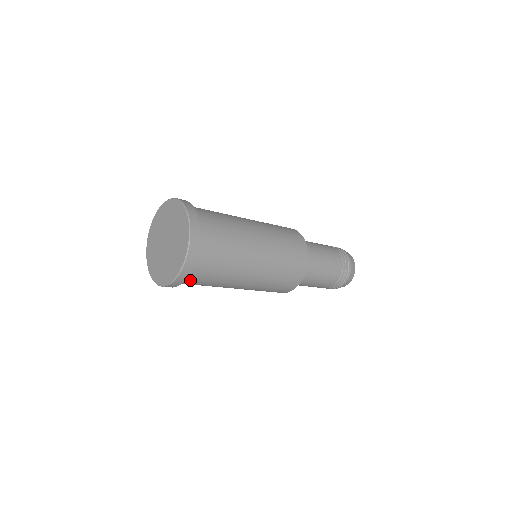
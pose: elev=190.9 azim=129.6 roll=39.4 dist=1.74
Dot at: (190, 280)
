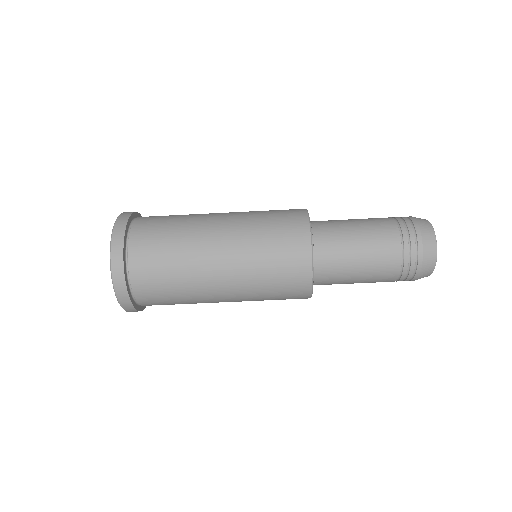
Dot at: (139, 244)
